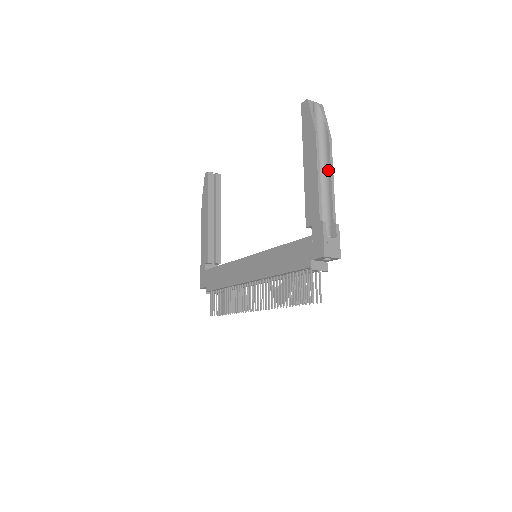
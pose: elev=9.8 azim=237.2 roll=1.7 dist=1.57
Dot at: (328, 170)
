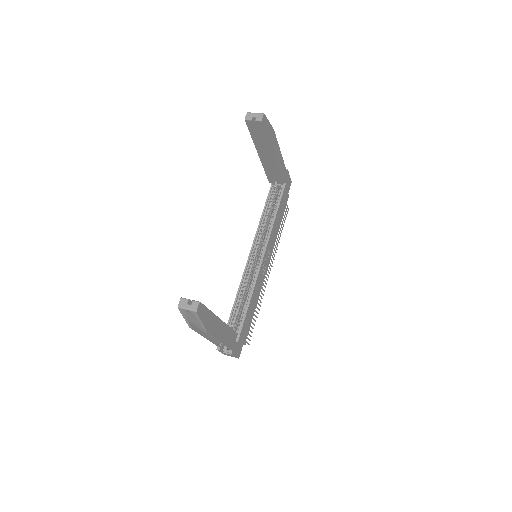
Dot at: occluded
